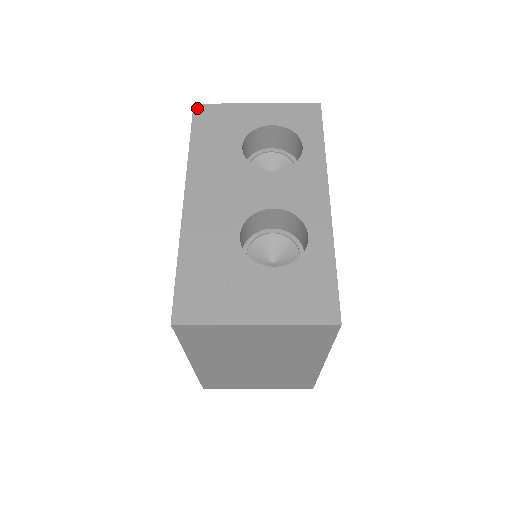
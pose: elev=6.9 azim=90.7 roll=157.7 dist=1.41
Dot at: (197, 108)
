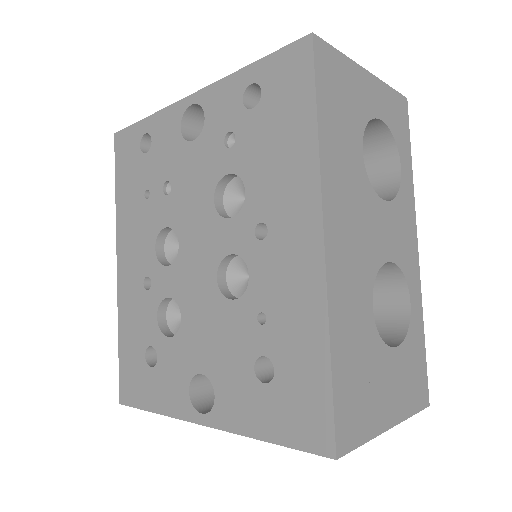
Dot at: (317, 46)
